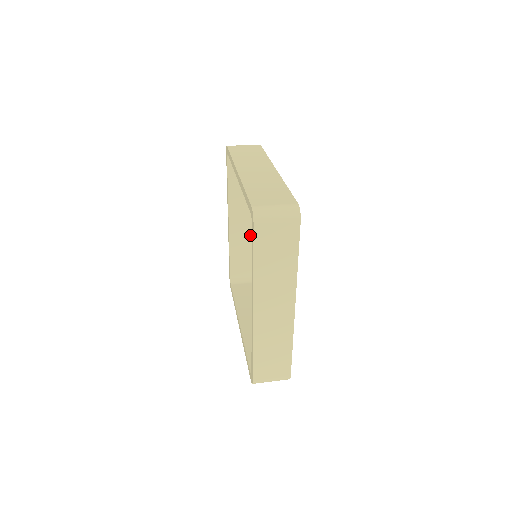
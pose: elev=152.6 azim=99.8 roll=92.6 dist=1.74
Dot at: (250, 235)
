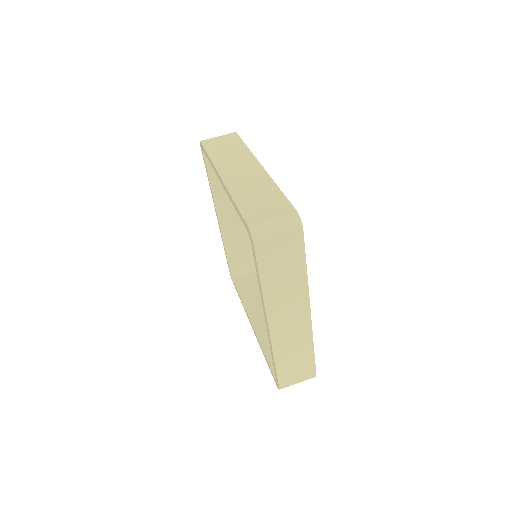
Dot at: (243, 226)
